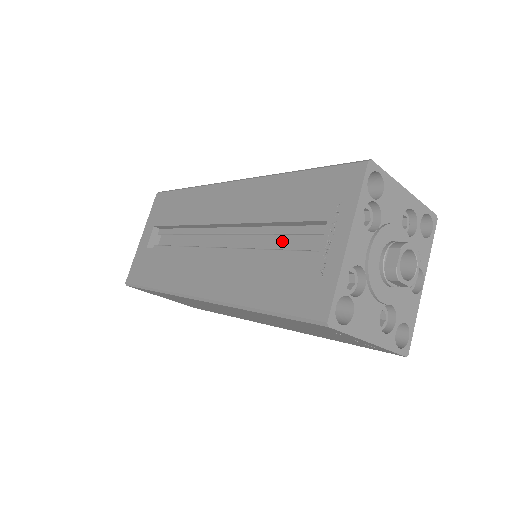
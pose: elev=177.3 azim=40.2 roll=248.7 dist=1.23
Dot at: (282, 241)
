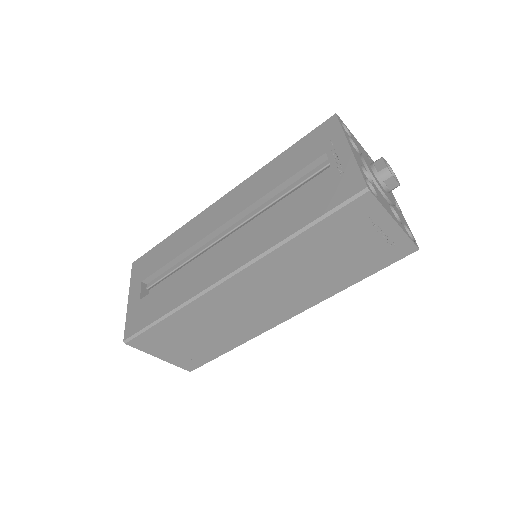
Dot at: occluded
